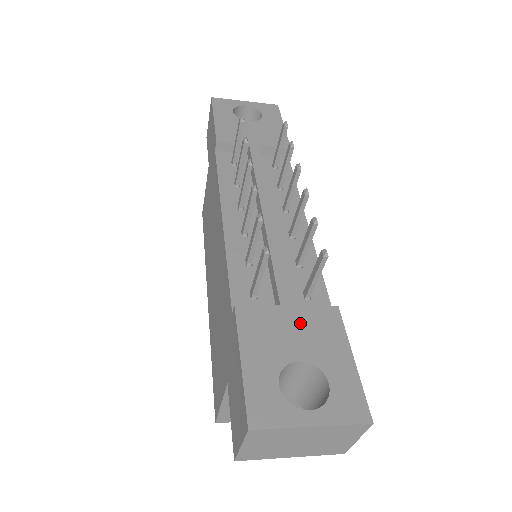
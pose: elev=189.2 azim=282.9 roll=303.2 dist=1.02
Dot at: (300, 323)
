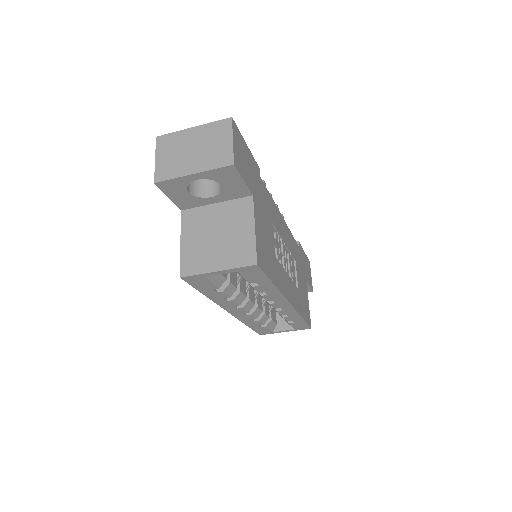
Dot at: occluded
